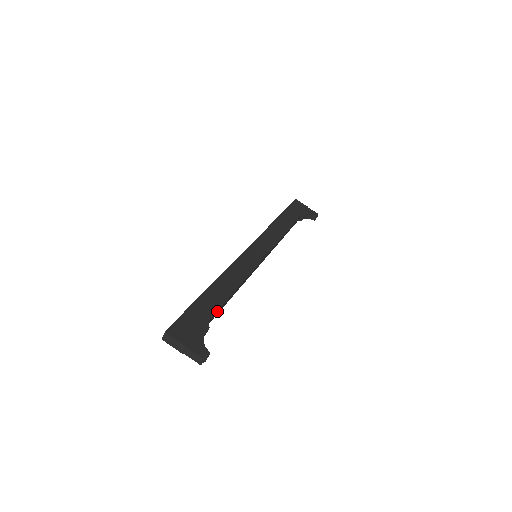
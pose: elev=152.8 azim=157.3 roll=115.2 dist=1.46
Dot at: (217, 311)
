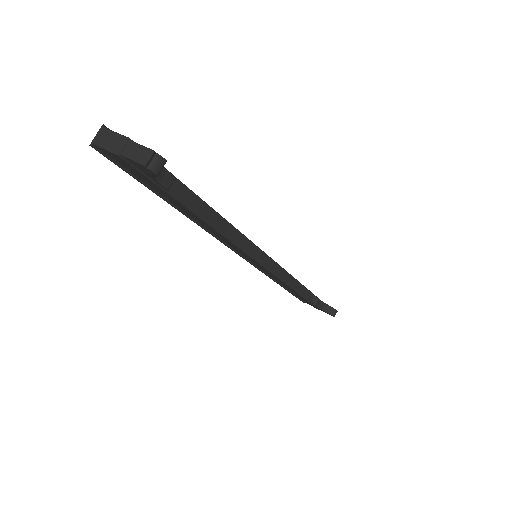
Dot at: (191, 193)
